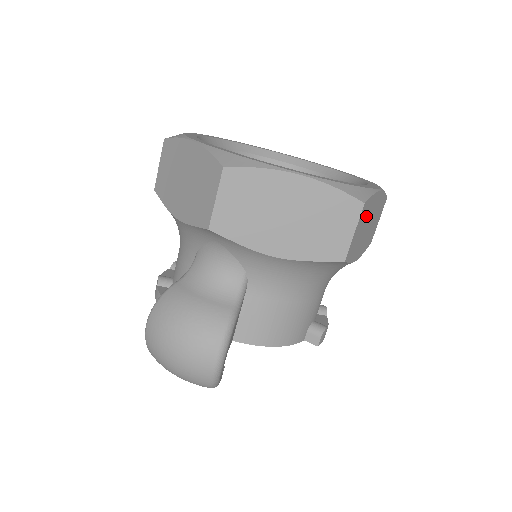
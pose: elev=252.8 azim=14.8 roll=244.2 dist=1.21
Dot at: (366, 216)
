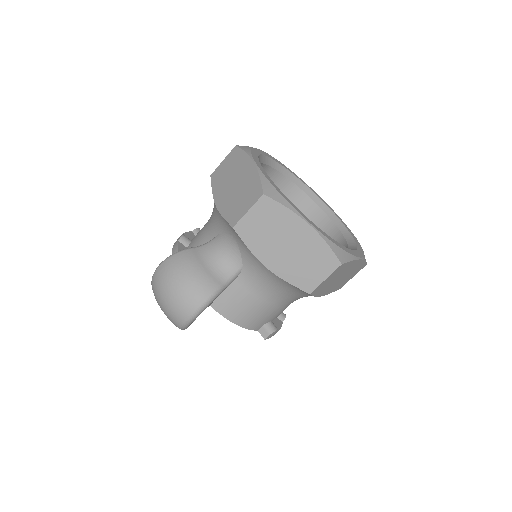
Dot at: (341, 272)
